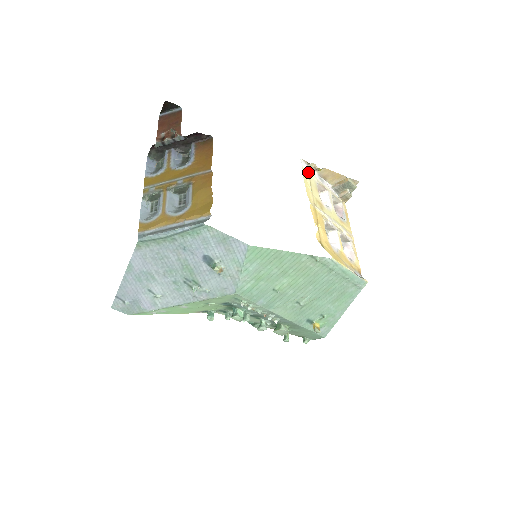
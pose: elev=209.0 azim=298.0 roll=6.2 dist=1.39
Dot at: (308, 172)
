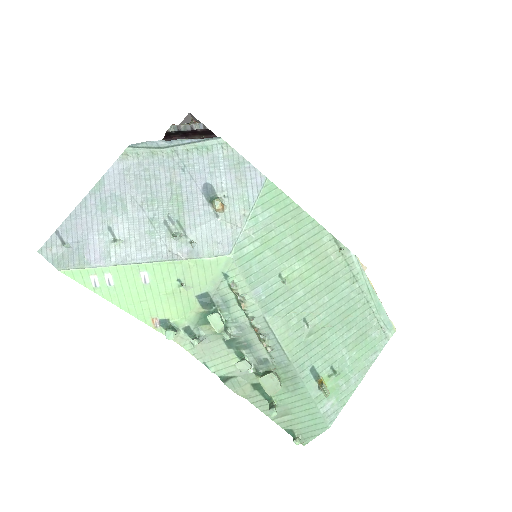
Dot at: occluded
